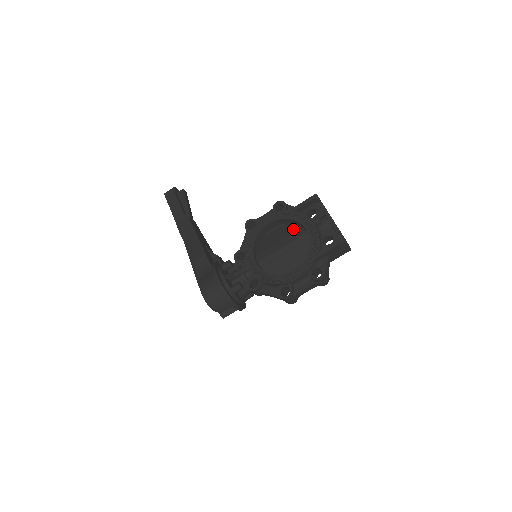
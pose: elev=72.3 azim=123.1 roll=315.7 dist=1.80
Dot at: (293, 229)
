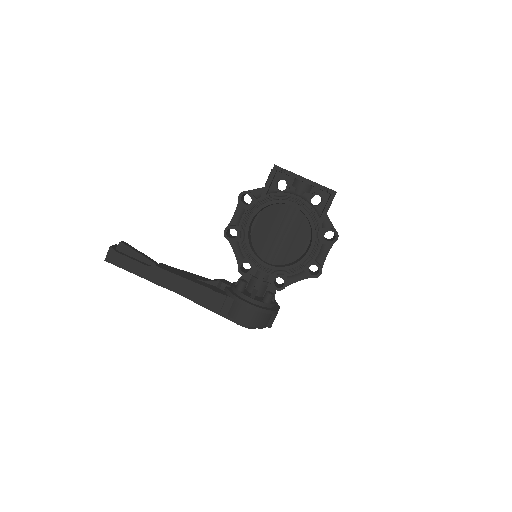
Dot at: (276, 211)
